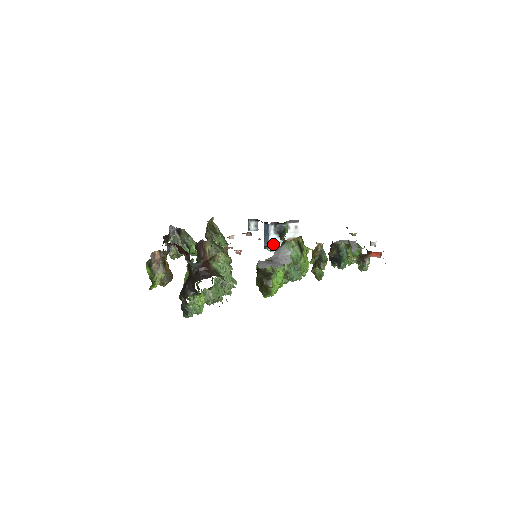
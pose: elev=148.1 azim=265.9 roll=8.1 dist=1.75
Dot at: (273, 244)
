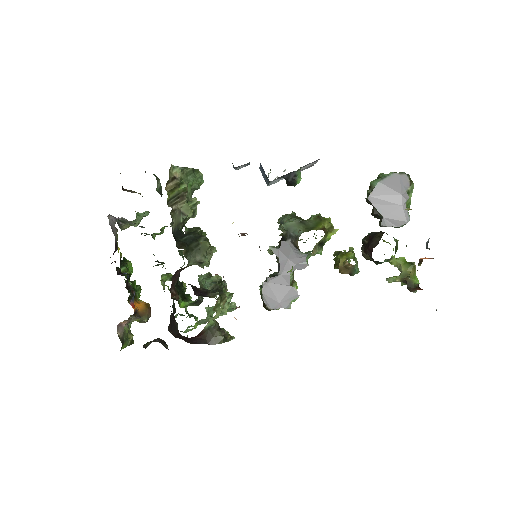
Dot at: (275, 182)
